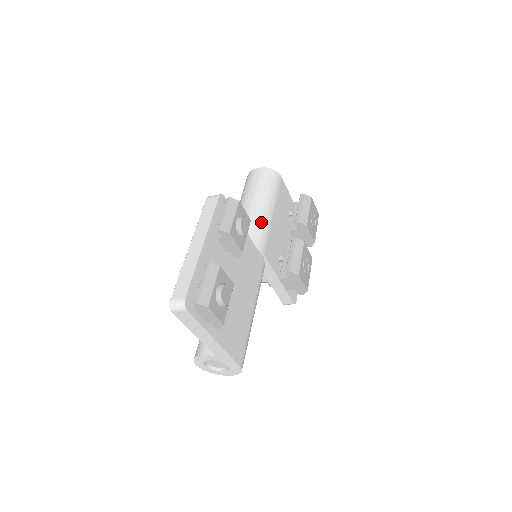
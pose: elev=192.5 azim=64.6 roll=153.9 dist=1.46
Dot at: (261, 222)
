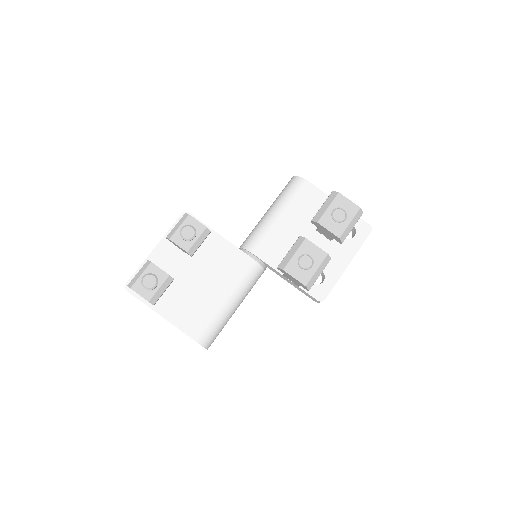
Dot at: (261, 226)
